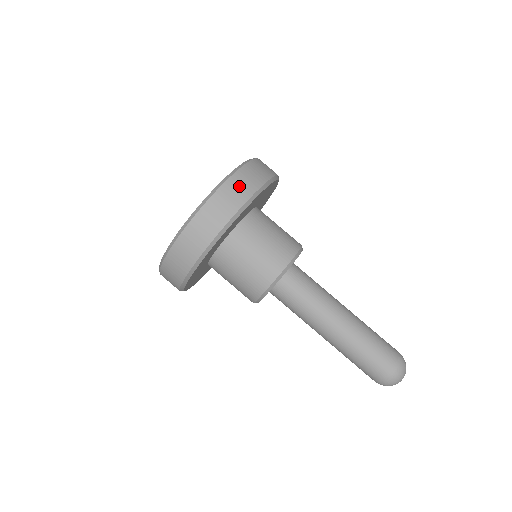
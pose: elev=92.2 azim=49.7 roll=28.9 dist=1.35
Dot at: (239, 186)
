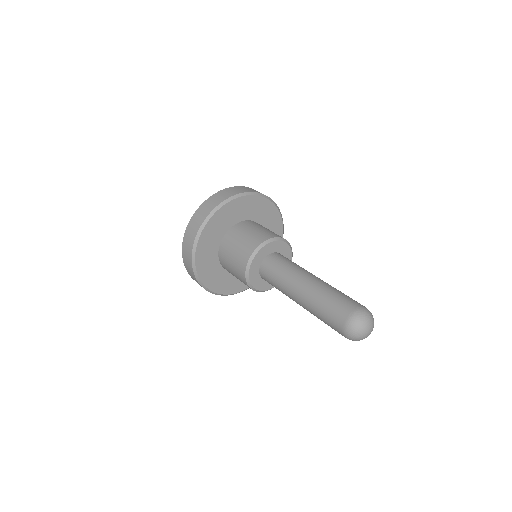
Dot at: (229, 192)
